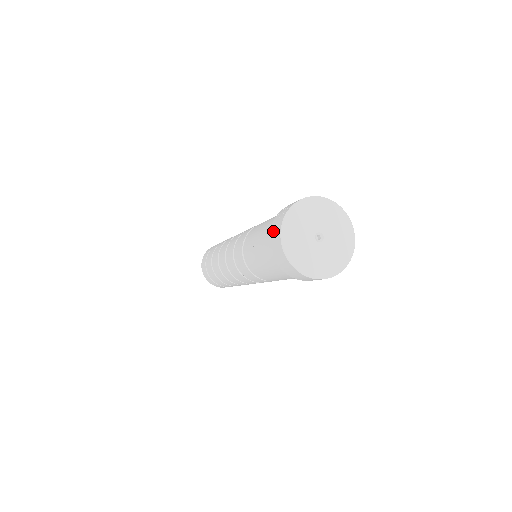
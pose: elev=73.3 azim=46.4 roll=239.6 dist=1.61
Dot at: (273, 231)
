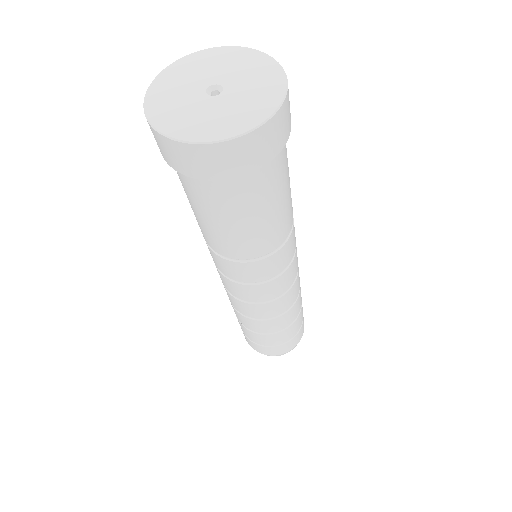
Dot at: (162, 152)
